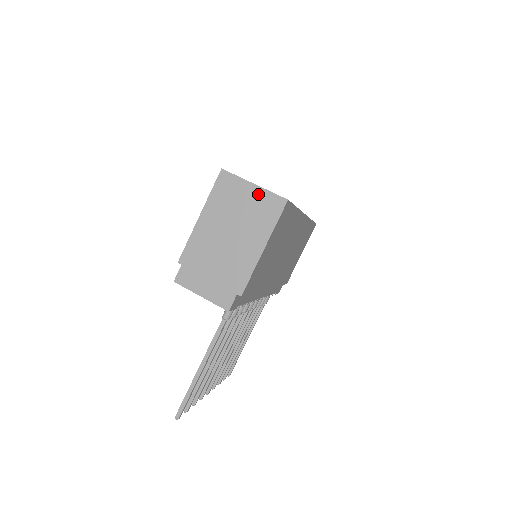
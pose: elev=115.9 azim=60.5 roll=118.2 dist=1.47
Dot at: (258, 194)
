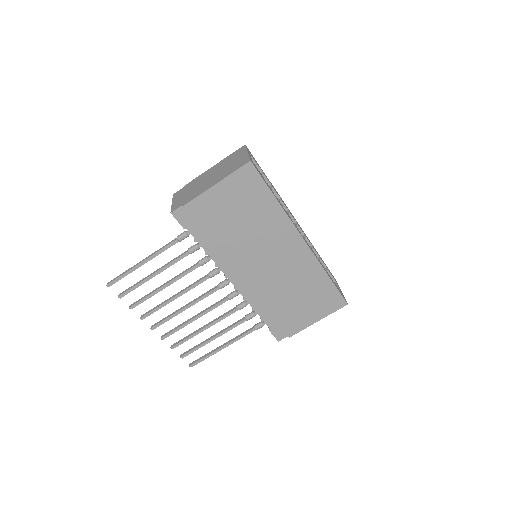
Dot at: (244, 157)
